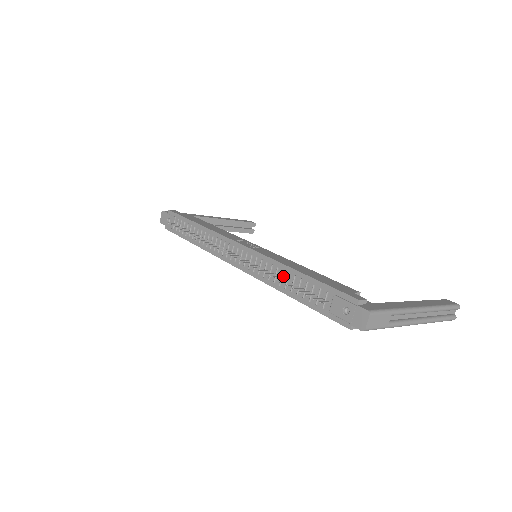
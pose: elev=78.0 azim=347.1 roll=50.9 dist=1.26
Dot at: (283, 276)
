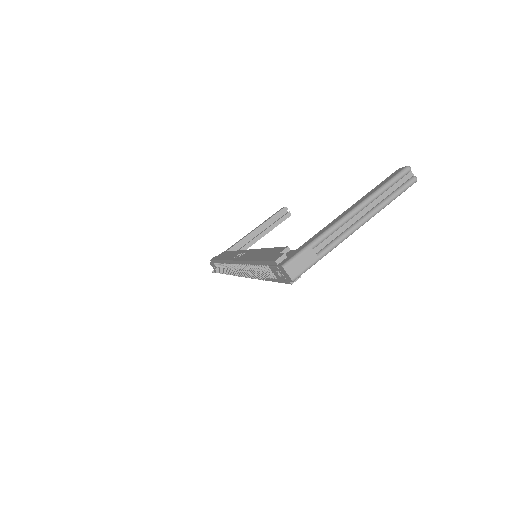
Dot at: (254, 269)
